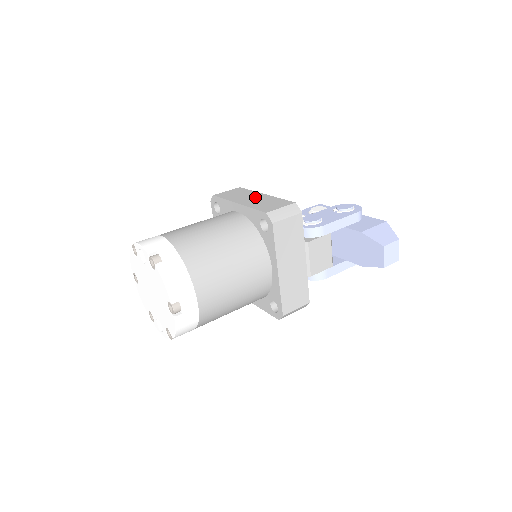
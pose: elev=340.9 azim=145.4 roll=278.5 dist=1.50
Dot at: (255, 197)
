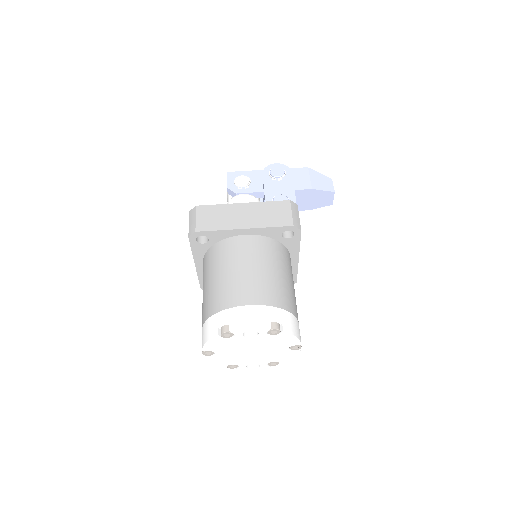
Dot at: (244, 212)
